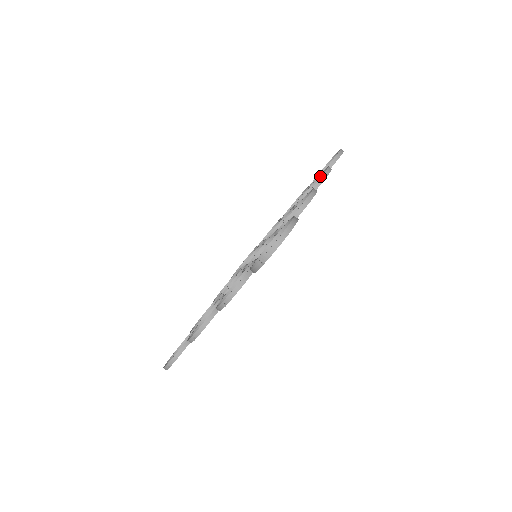
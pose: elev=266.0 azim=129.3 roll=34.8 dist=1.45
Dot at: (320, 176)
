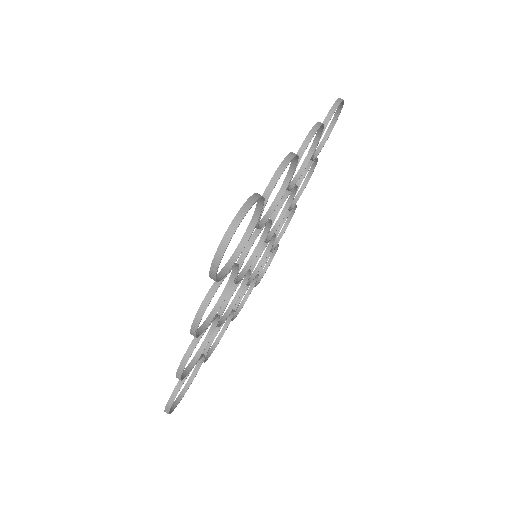
Dot at: (315, 138)
